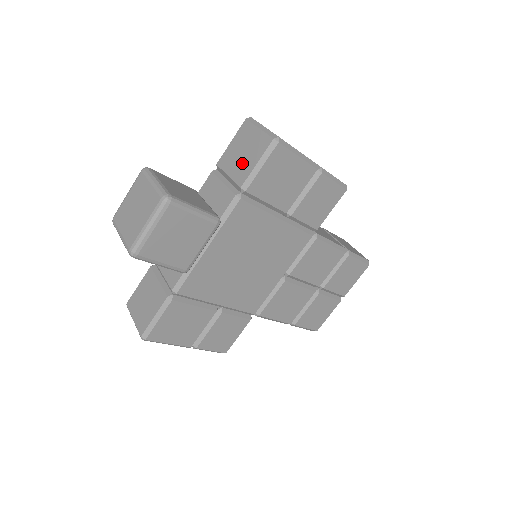
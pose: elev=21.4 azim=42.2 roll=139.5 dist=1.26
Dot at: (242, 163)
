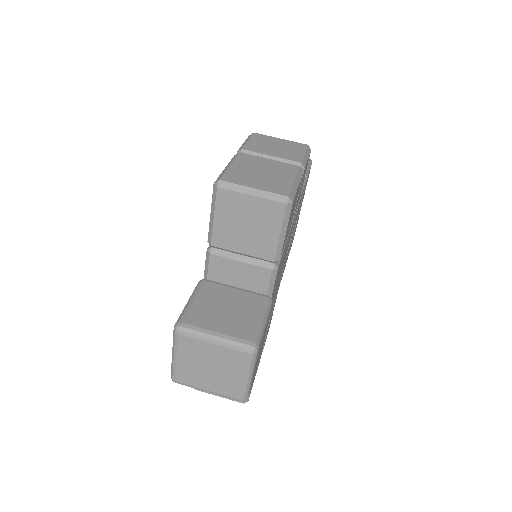
Dot at: (255, 238)
